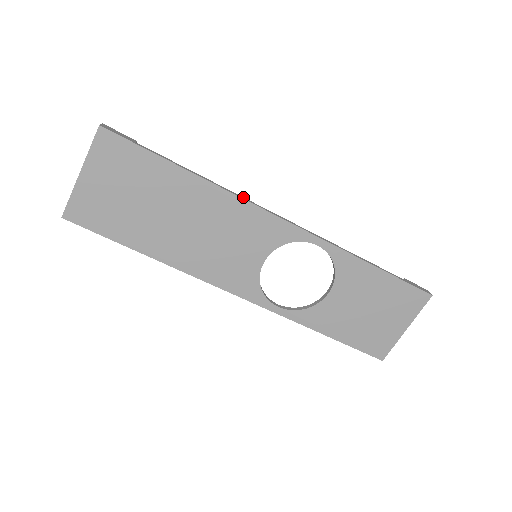
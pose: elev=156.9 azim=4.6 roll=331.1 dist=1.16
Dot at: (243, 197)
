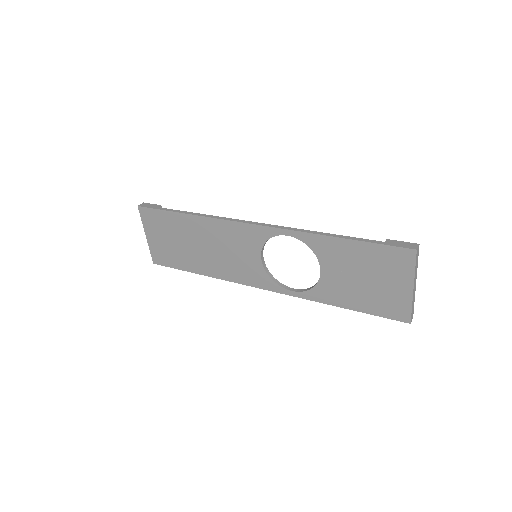
Dot at: (224, 217)
